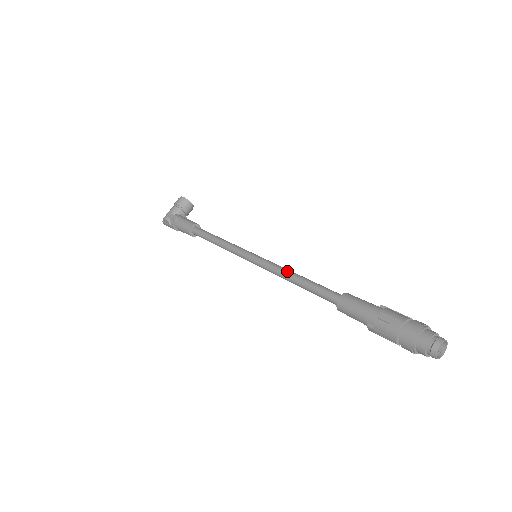
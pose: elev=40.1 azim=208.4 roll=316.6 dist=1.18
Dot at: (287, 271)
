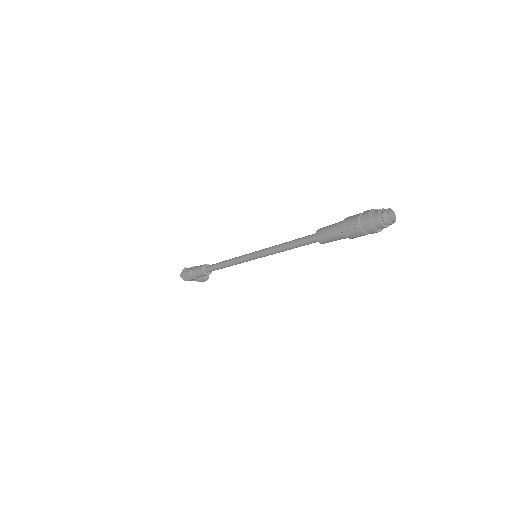
Dot at: occluded
